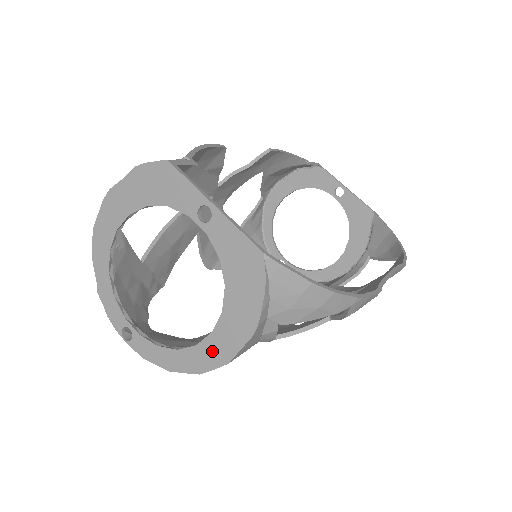
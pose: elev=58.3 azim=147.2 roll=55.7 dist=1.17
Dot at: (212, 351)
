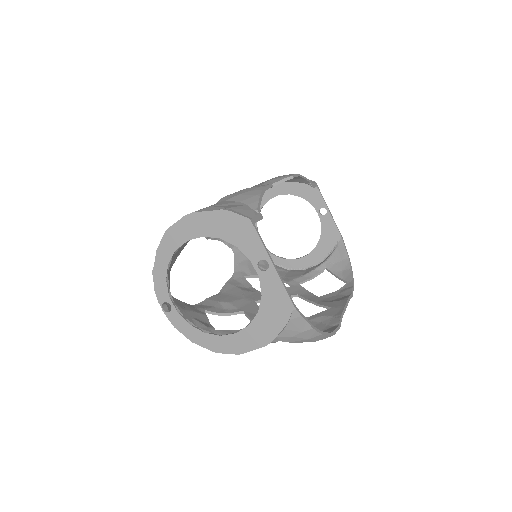
Dot at: (231, 343)
